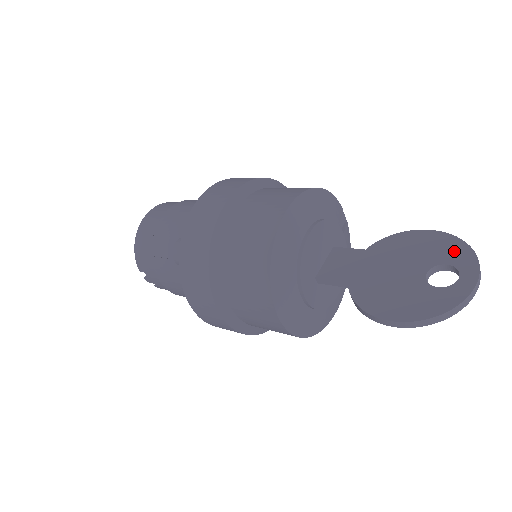
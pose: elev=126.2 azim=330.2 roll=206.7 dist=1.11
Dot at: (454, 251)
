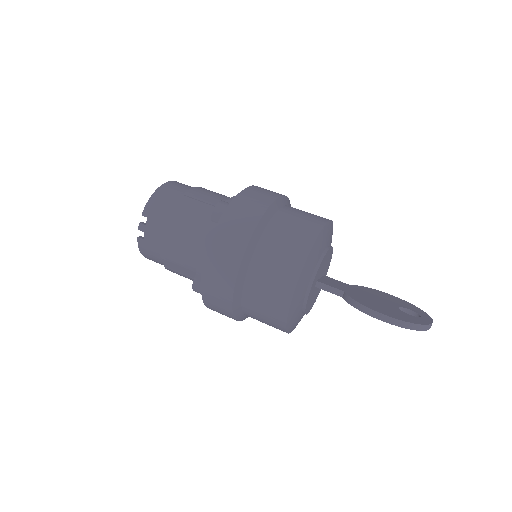
Dot at: (412, 307)
